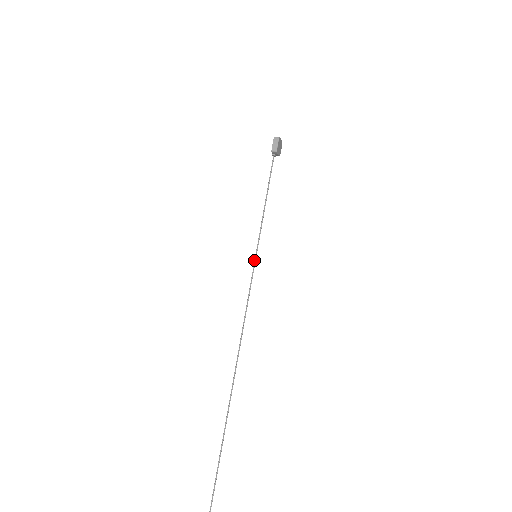
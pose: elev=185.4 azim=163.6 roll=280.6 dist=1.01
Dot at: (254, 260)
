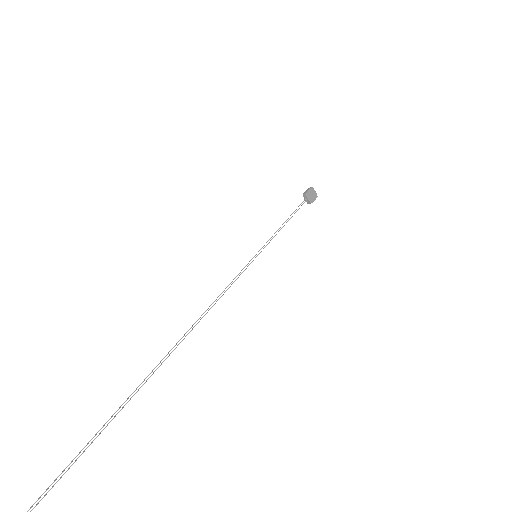
Dot at: (252, 258)
